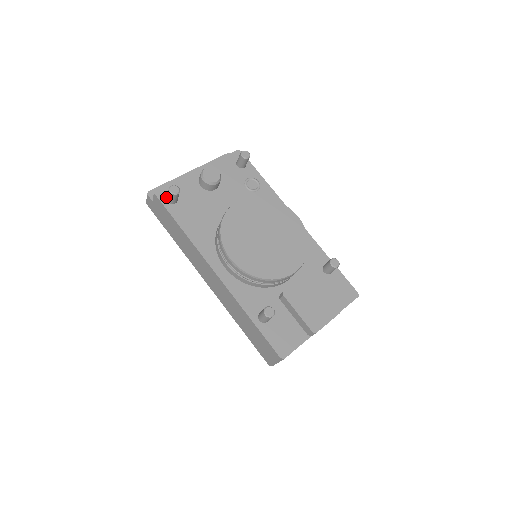
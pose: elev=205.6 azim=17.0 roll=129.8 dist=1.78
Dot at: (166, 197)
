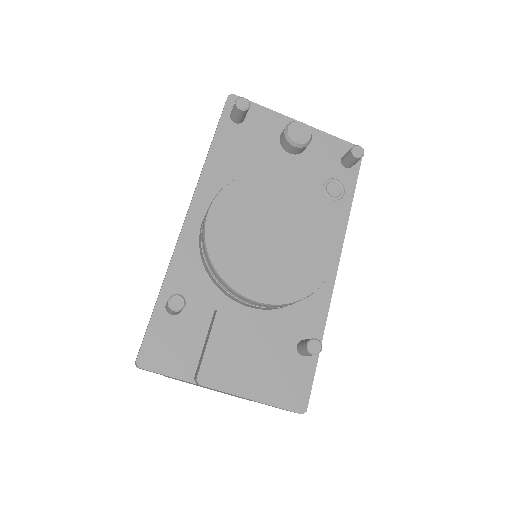
Dot at: occluded
